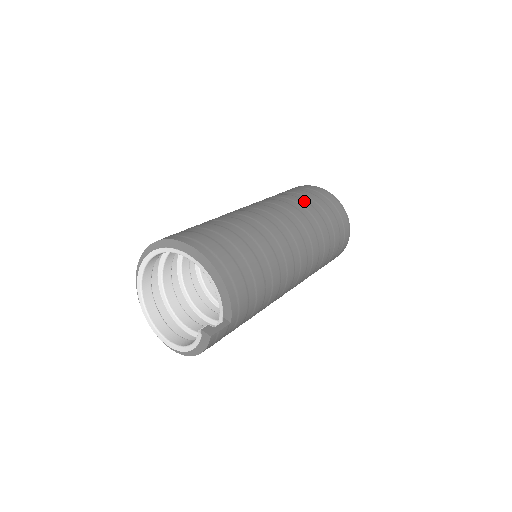
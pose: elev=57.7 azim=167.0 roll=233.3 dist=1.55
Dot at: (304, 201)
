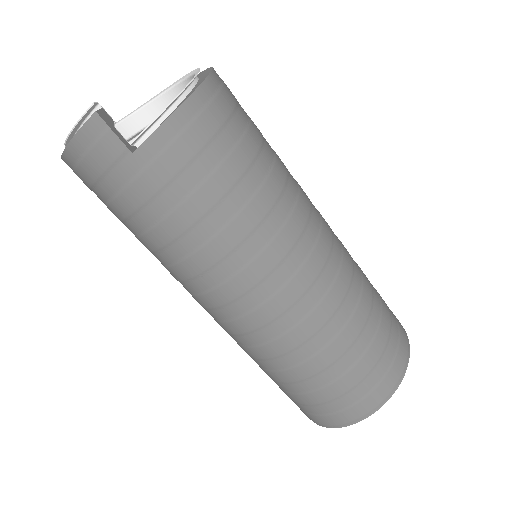
Dot at: (370, 285)
